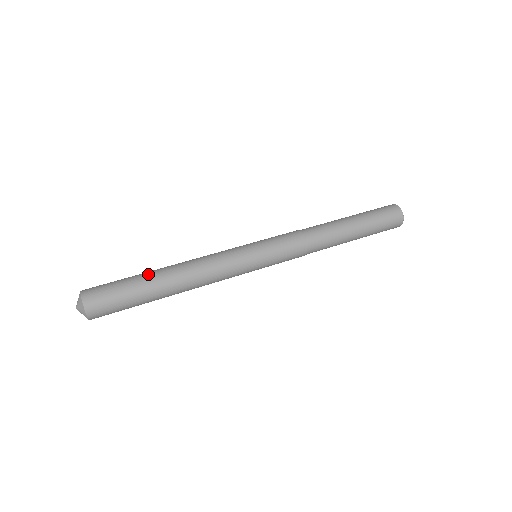
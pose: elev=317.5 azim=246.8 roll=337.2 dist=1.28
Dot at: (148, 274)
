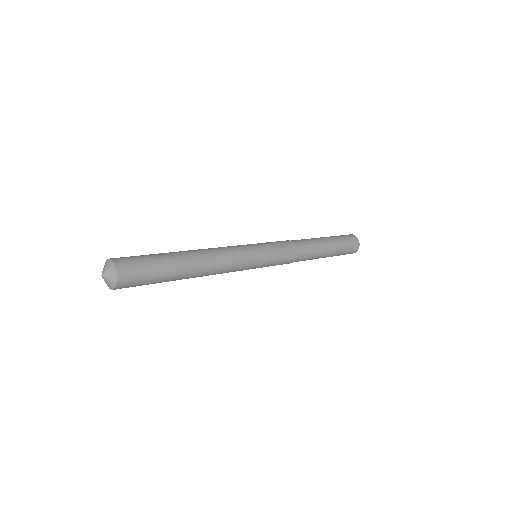
Dot at: (174, 255)
